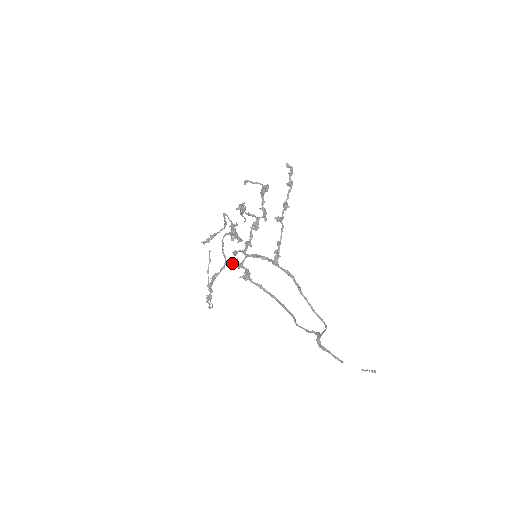
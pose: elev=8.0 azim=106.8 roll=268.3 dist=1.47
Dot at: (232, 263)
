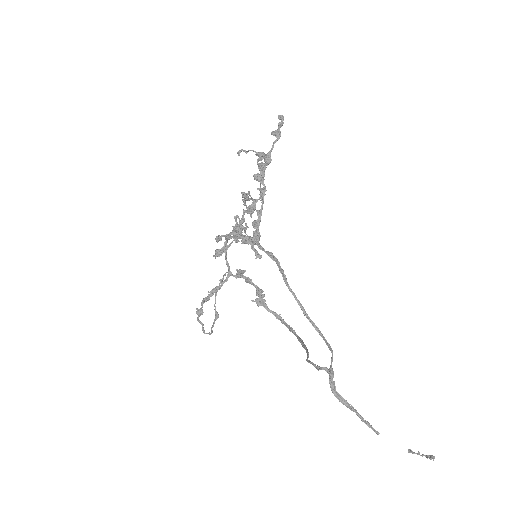
Dot at: (236, 274)
